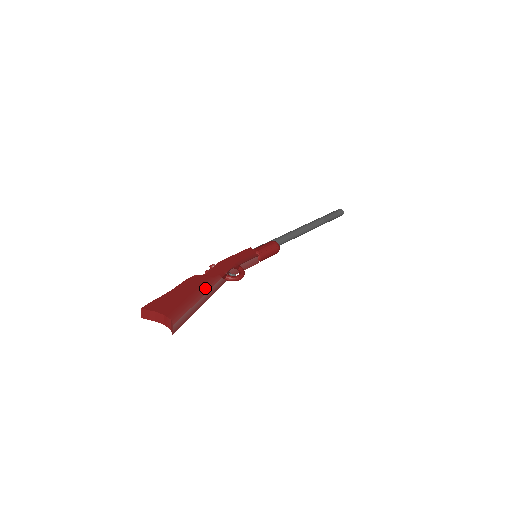
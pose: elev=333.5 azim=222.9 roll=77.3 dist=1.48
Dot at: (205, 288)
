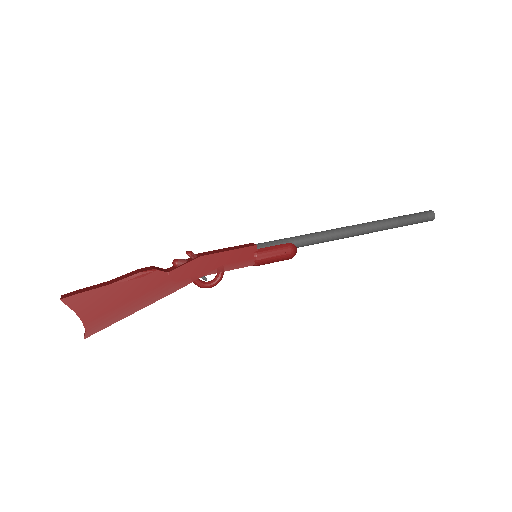
Dot at: (153, 297)
